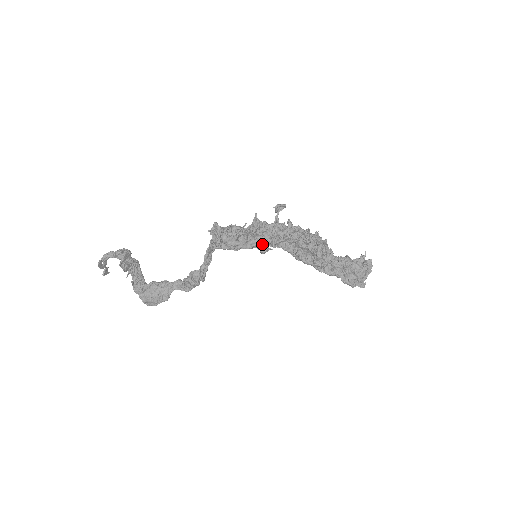
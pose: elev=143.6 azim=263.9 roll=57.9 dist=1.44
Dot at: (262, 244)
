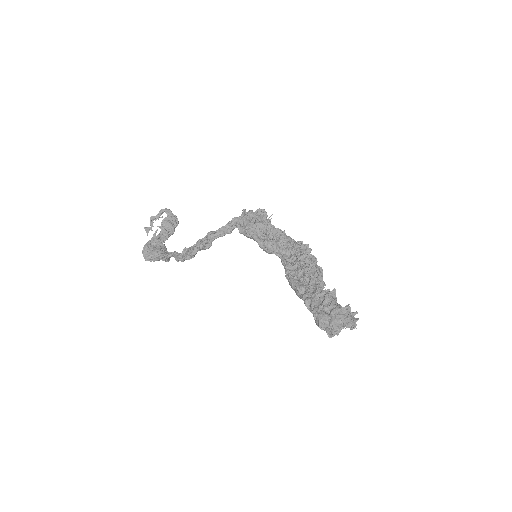
Dot at: occluded
